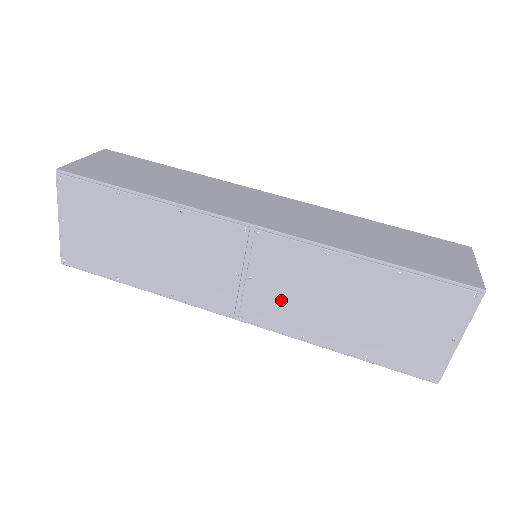
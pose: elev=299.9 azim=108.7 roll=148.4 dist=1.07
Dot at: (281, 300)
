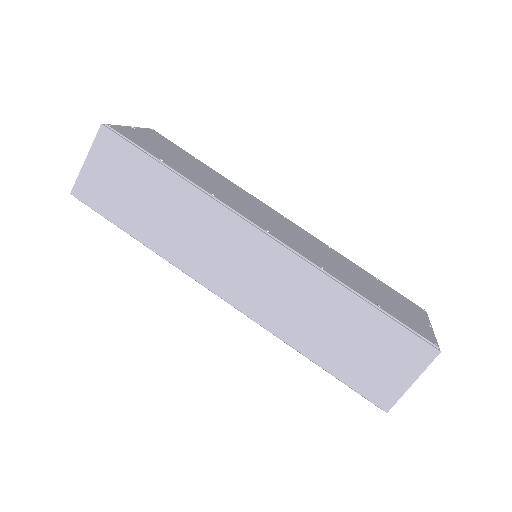
Dot at: occluded
